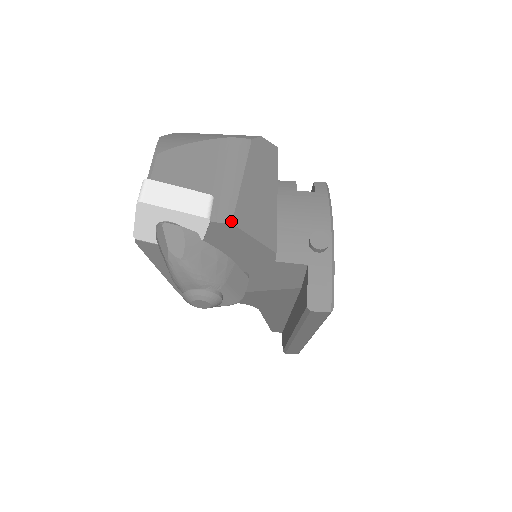
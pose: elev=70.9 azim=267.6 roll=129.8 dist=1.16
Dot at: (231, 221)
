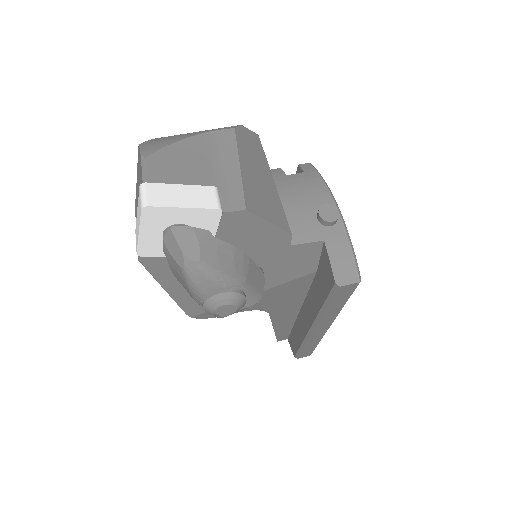
Dot at: (244, 207)
